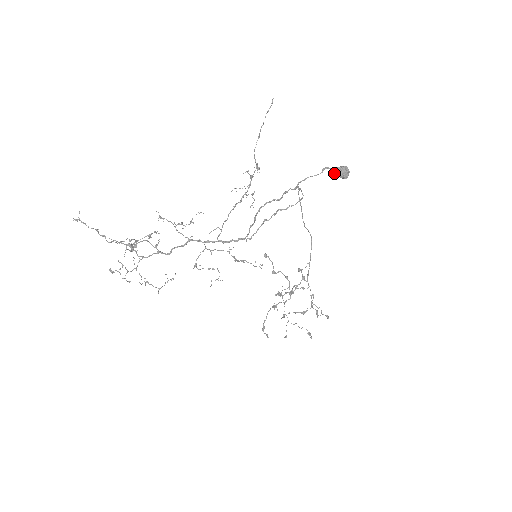
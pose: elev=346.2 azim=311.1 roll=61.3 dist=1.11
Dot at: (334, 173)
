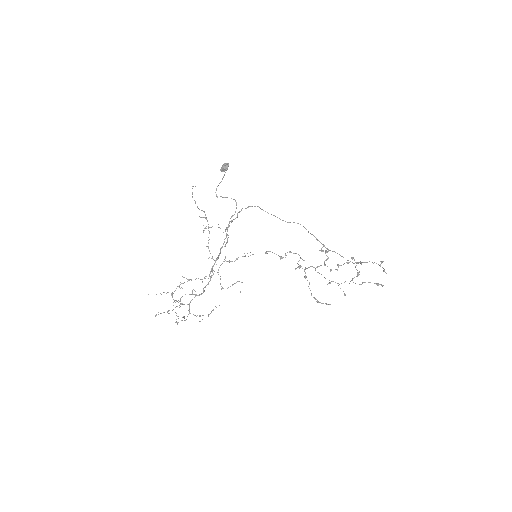
Dot at: (221, 171)
